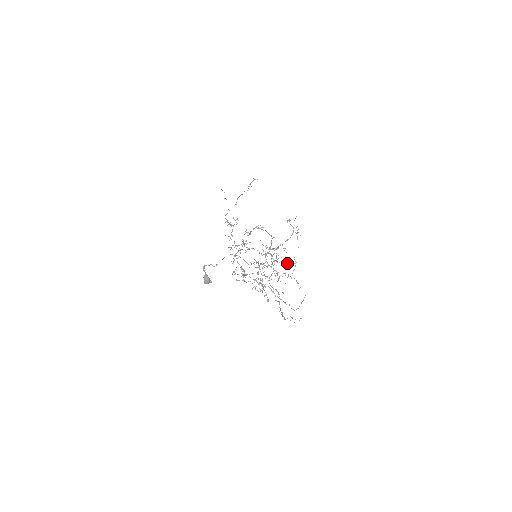
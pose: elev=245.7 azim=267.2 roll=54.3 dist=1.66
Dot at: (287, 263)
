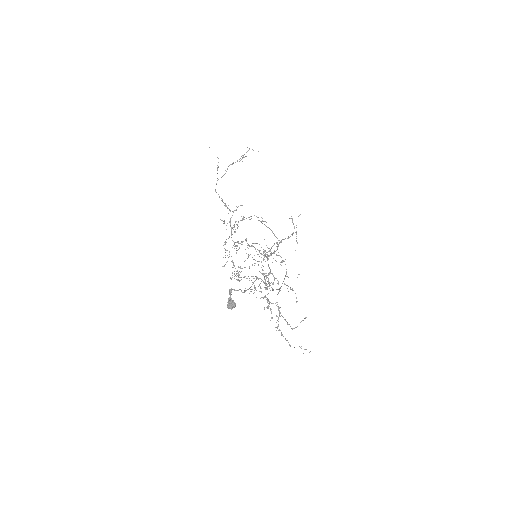
Dot at: occluded
